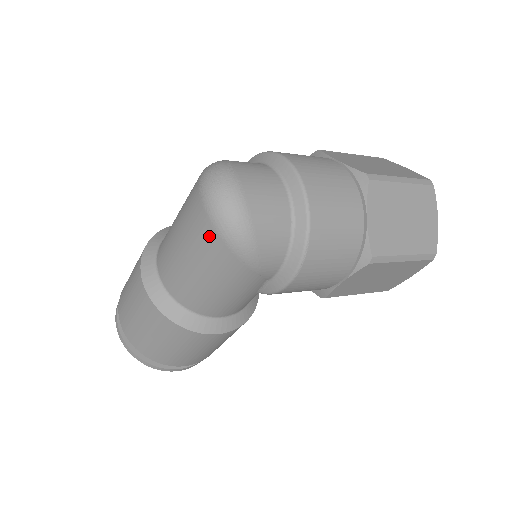
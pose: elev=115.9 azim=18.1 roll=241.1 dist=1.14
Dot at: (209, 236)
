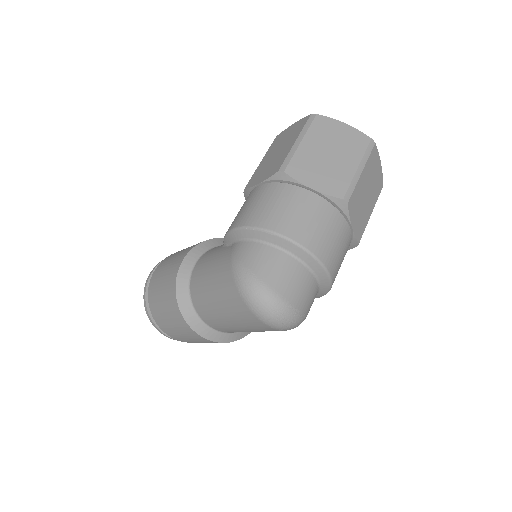
Dot at: occluded
